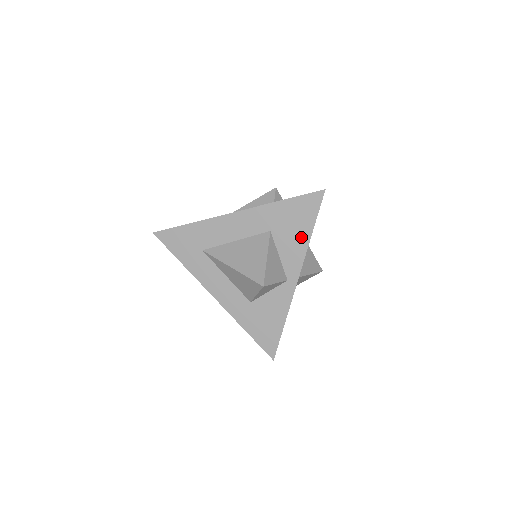
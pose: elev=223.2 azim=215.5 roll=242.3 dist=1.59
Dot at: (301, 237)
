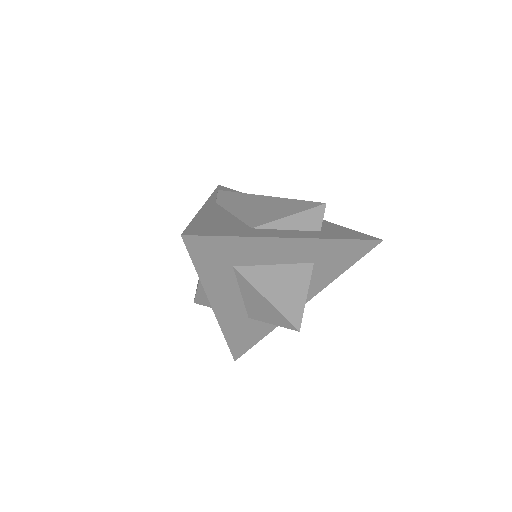
Dot at: (334, 273)
